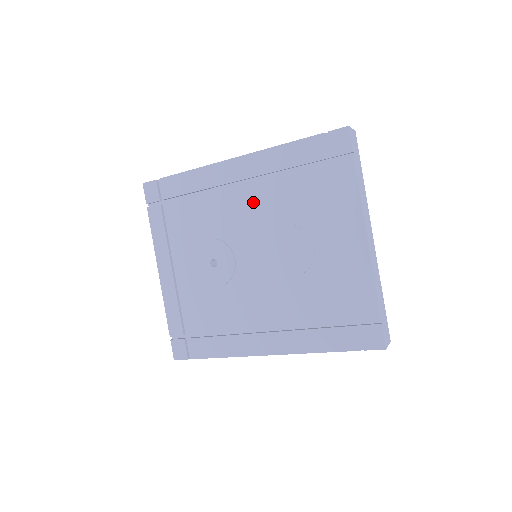
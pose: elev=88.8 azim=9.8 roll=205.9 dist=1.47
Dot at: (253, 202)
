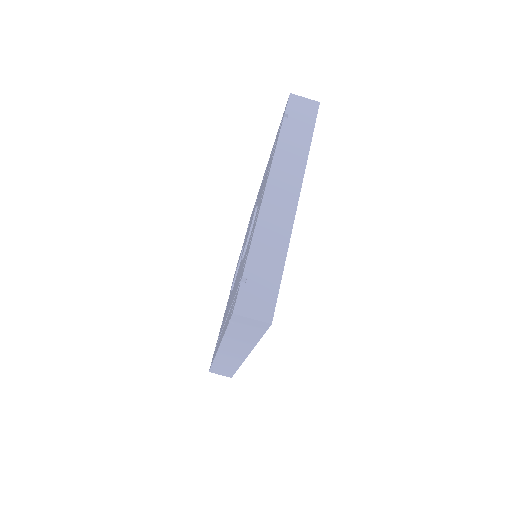
Dot at: (257, 201)
